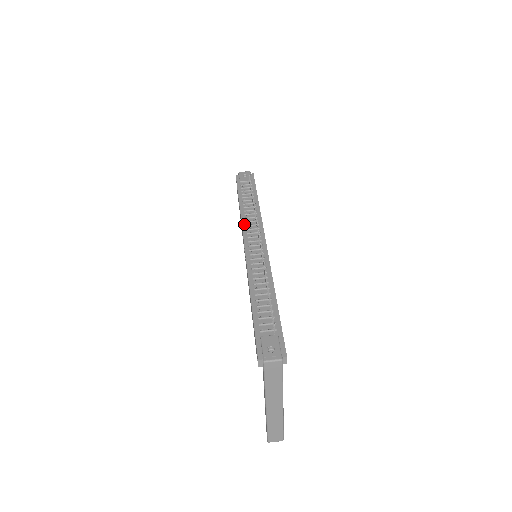
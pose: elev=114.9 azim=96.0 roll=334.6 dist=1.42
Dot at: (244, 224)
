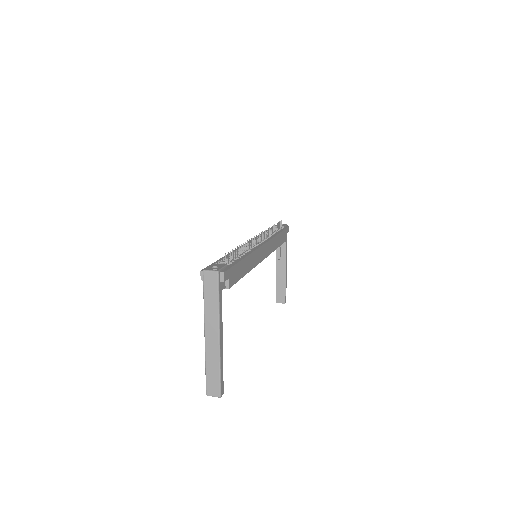
Dot at: (257, 237)
